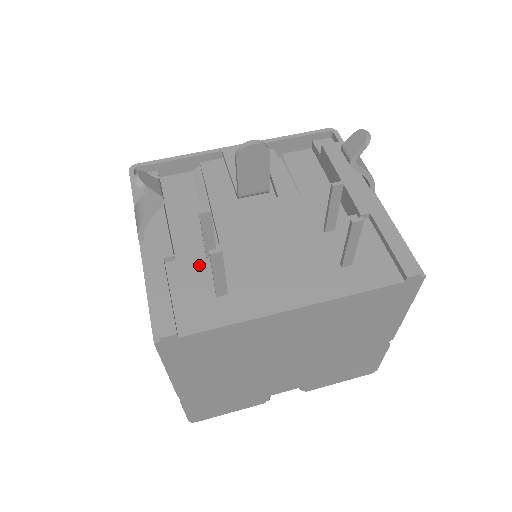
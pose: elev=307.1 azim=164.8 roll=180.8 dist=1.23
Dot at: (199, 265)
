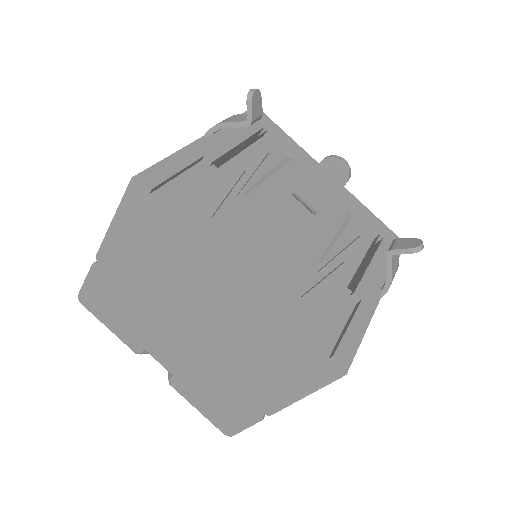
Dot at: occluded
